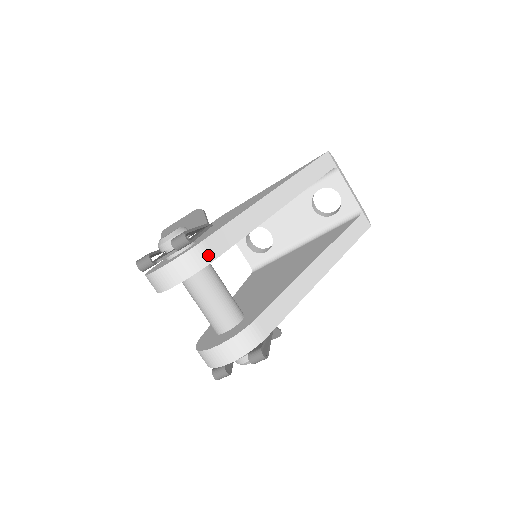
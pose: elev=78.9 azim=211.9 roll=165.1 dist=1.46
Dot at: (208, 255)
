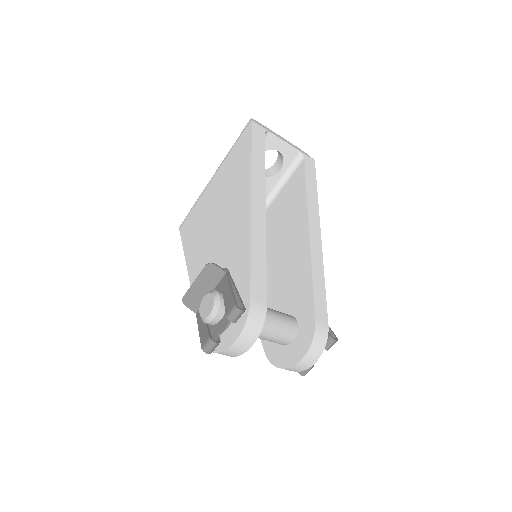
Dot at: (261, 307)
